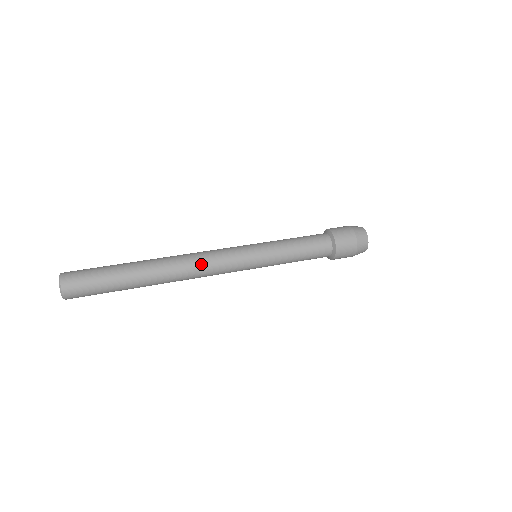
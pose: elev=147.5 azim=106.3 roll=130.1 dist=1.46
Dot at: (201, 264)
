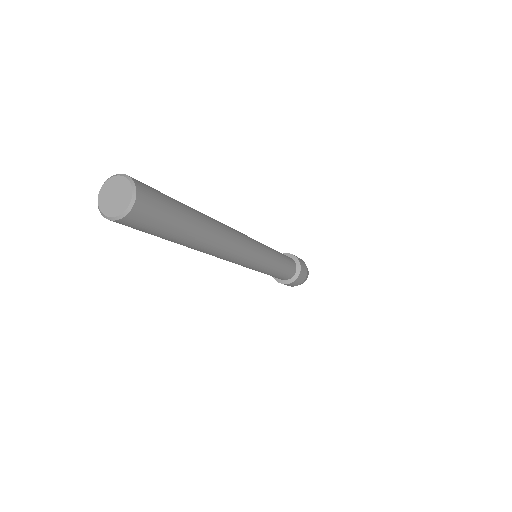
Dot at: (241, 246)
